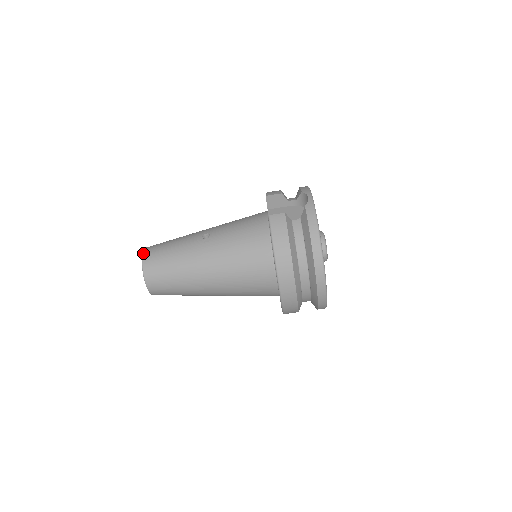
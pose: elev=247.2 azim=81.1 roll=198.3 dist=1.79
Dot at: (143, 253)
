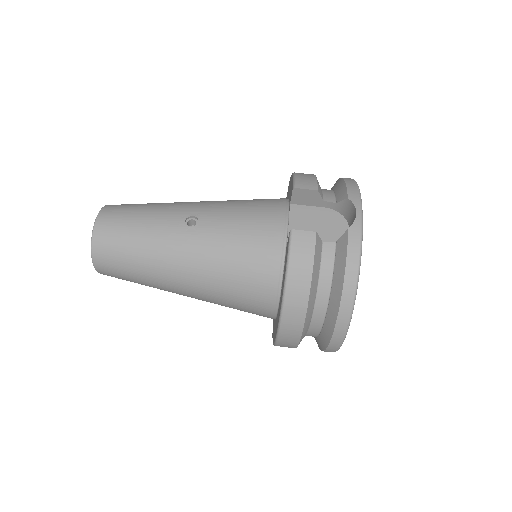
Dot at: (96, 219)
